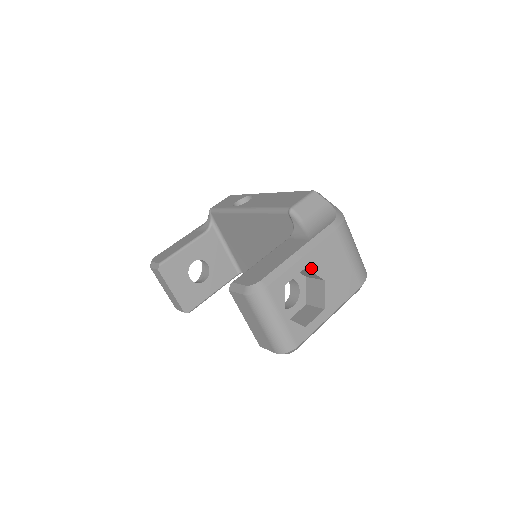
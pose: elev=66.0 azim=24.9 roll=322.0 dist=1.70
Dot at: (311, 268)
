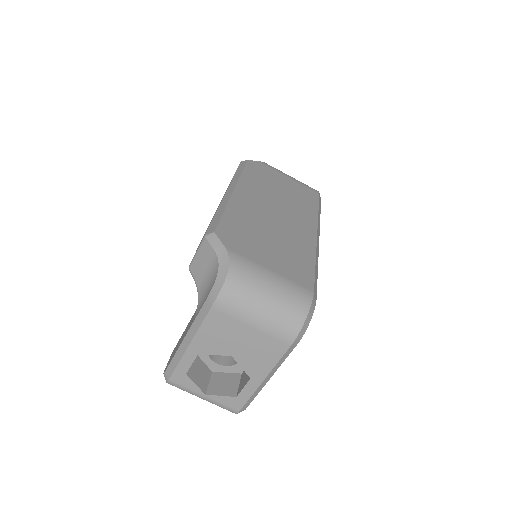
Dot at: (205, 352)
